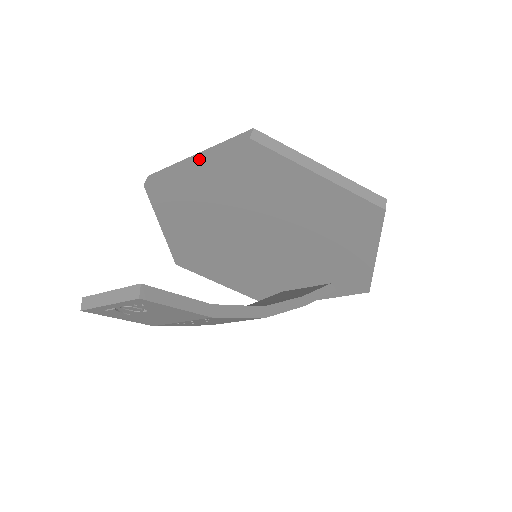
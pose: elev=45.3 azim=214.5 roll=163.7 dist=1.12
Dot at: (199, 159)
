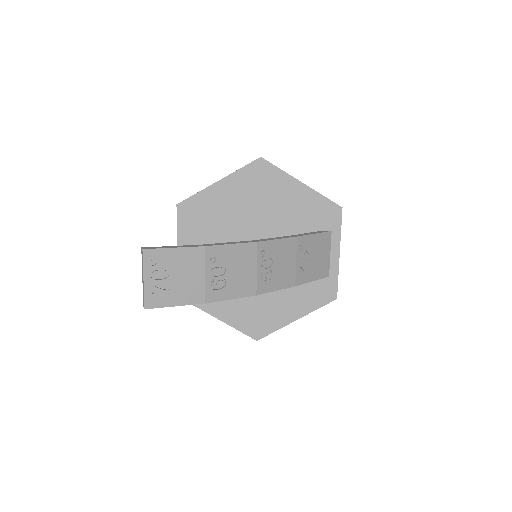
Dot at: (177, 245)
